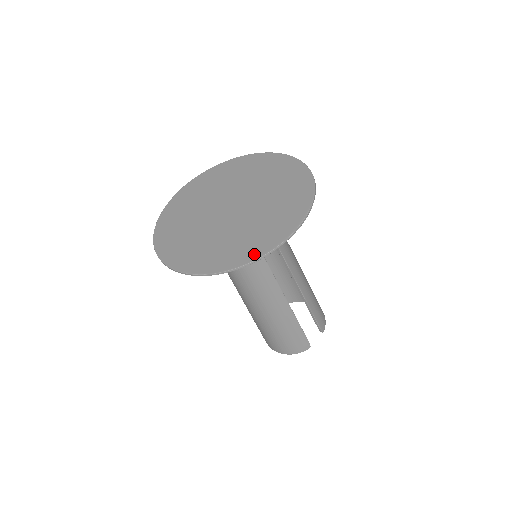
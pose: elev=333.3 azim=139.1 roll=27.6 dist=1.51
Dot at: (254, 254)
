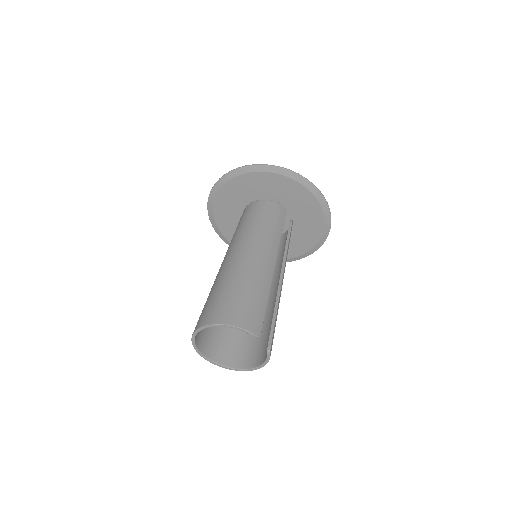
Dot at: (306, 184)
